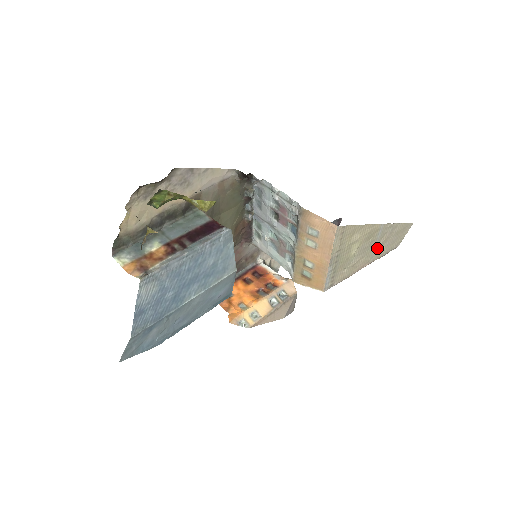
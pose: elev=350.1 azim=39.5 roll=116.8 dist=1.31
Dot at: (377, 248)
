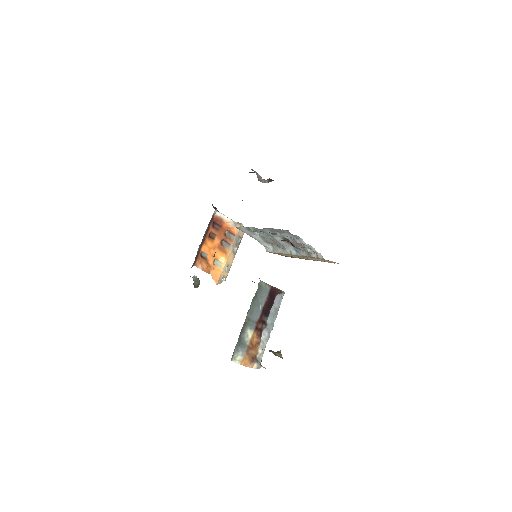
Dot at: occluded
